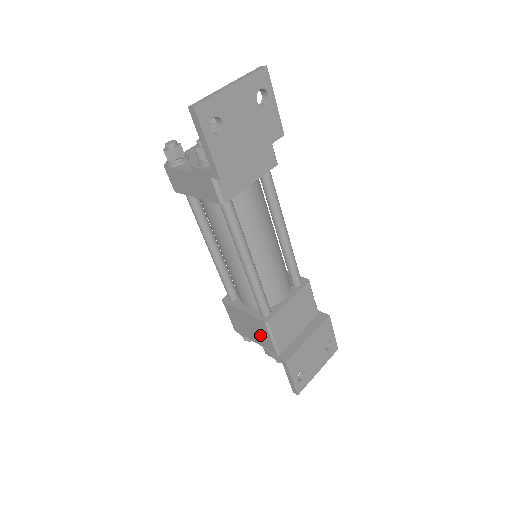
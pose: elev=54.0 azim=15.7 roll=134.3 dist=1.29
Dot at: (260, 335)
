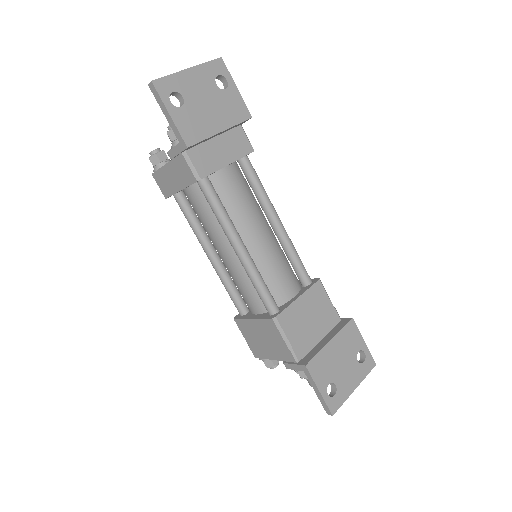
Dot at: (275, 343)
